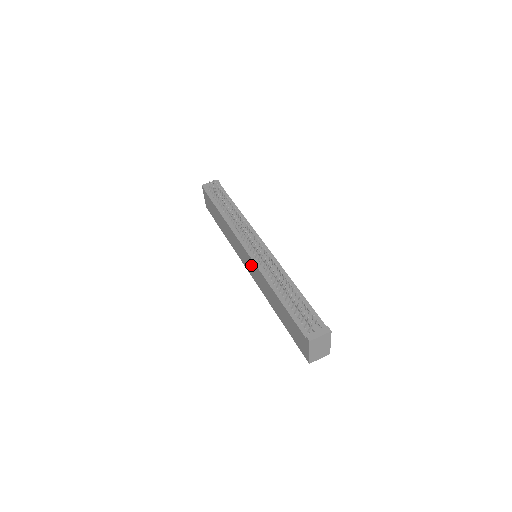
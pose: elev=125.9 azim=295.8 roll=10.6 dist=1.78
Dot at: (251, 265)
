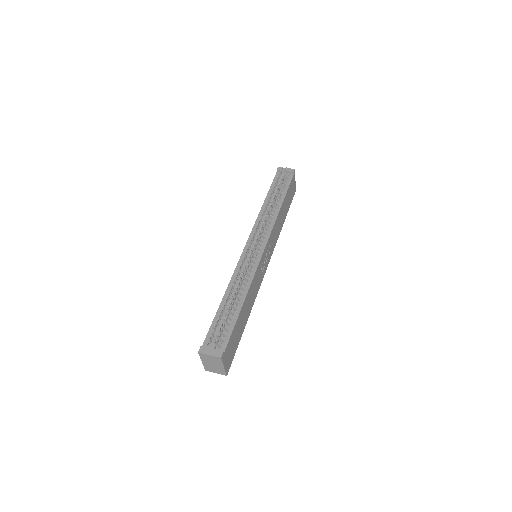
Dot at: occluded
